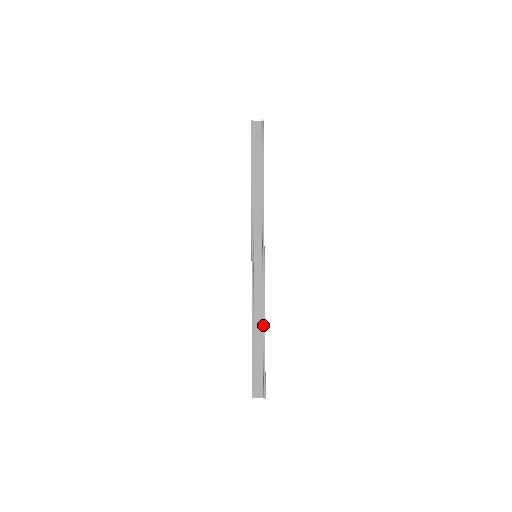
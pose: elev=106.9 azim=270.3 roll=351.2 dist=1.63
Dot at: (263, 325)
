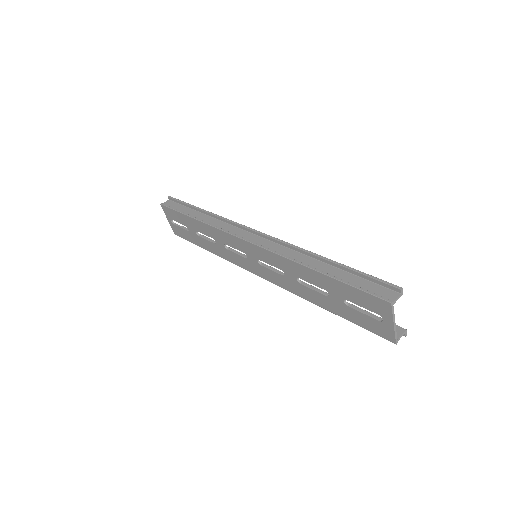
Dot at: (318, 256)
